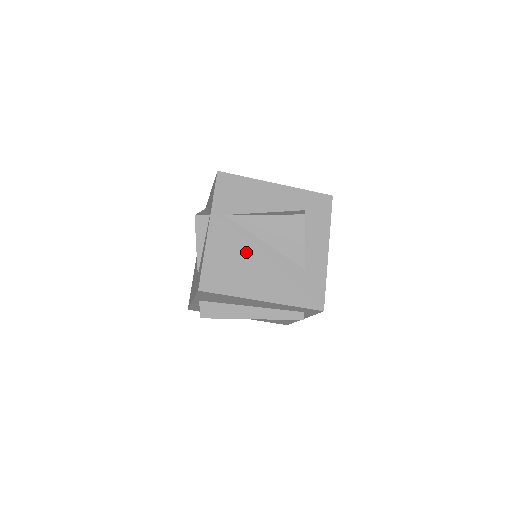
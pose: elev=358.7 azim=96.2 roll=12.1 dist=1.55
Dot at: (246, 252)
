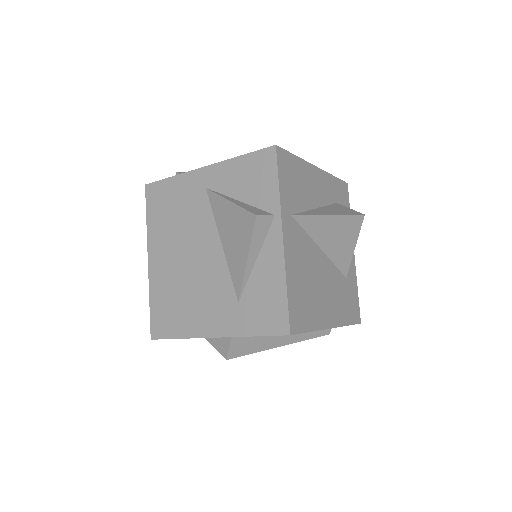
Dot at: (313, 266)
